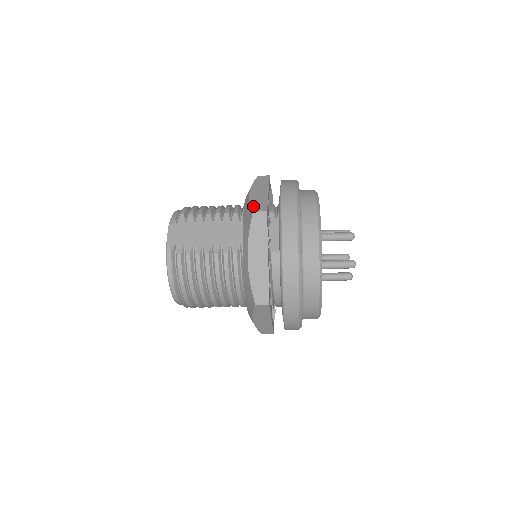
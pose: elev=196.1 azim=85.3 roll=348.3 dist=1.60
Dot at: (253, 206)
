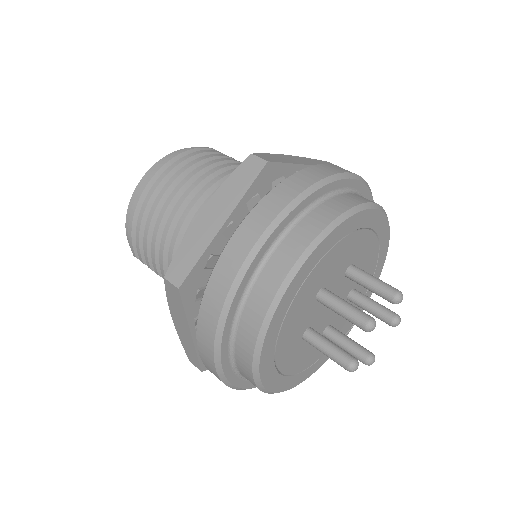
Dot at: (186, 352)
